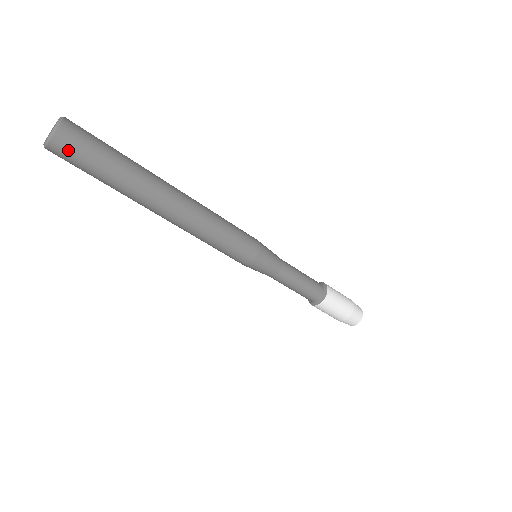
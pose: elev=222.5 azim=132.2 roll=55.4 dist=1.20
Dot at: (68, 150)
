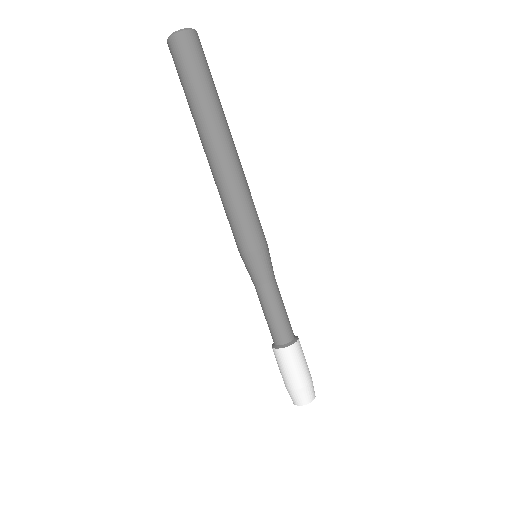
Dot at: (189, 46)
